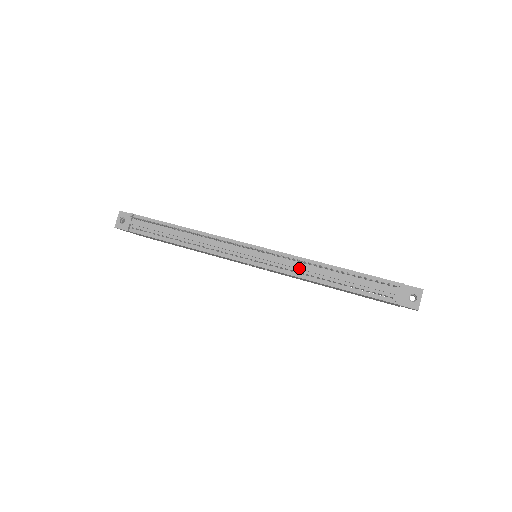
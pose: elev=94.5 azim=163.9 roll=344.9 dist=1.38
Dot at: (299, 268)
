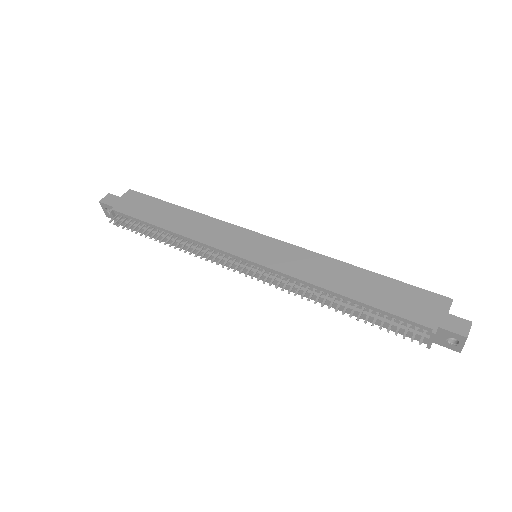
Dot at: (302, 293)
